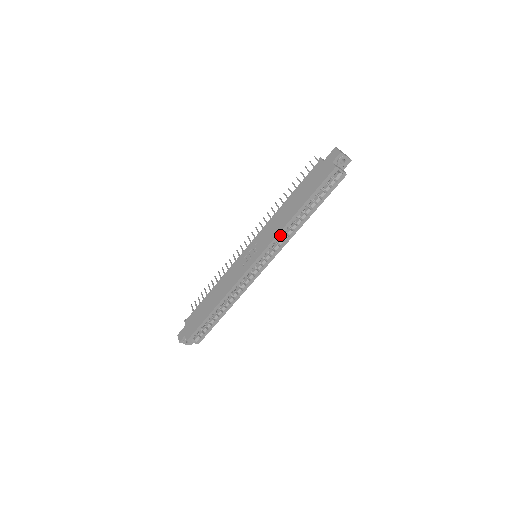
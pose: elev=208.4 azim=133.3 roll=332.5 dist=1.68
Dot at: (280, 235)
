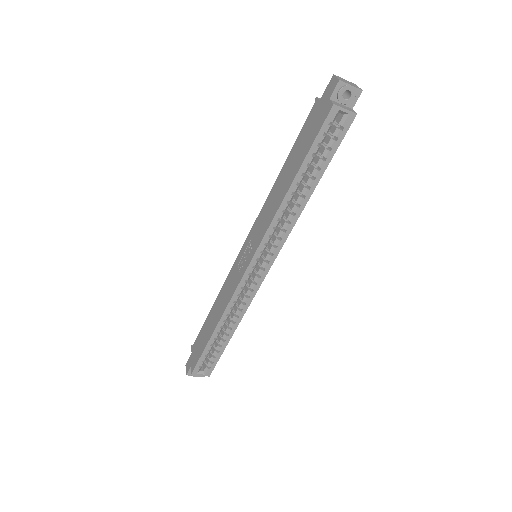
Dot at: (275, 223)
